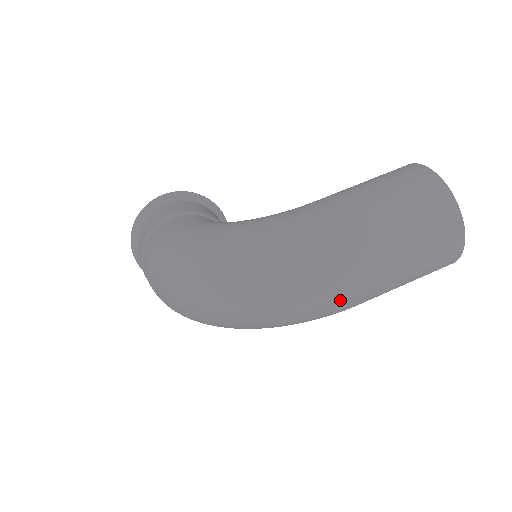
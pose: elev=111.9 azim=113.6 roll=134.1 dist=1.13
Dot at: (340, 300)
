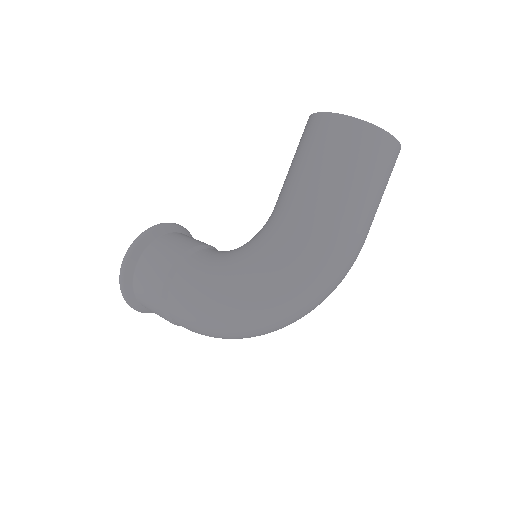
Dot at: occluded
